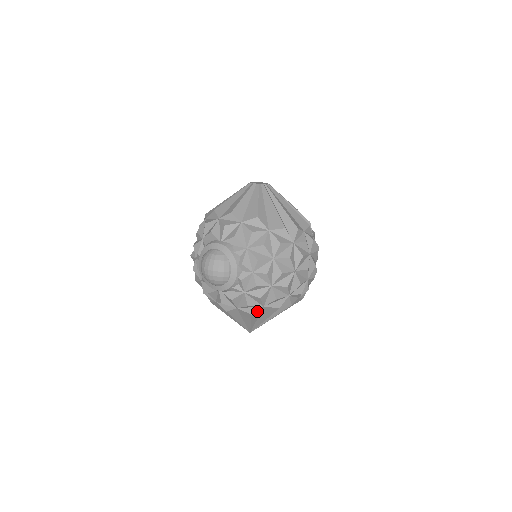
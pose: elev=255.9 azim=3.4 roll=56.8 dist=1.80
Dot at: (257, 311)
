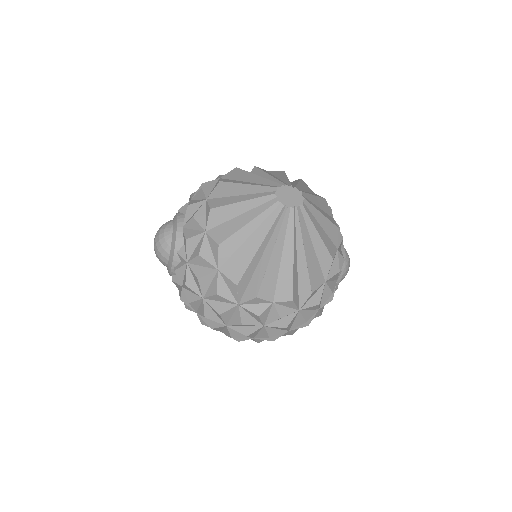
Dot at: occluded
